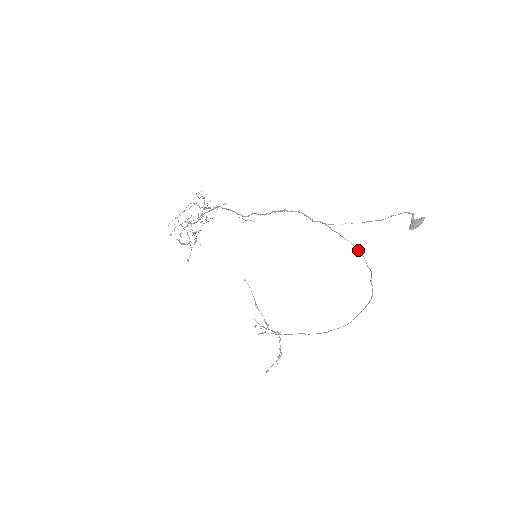
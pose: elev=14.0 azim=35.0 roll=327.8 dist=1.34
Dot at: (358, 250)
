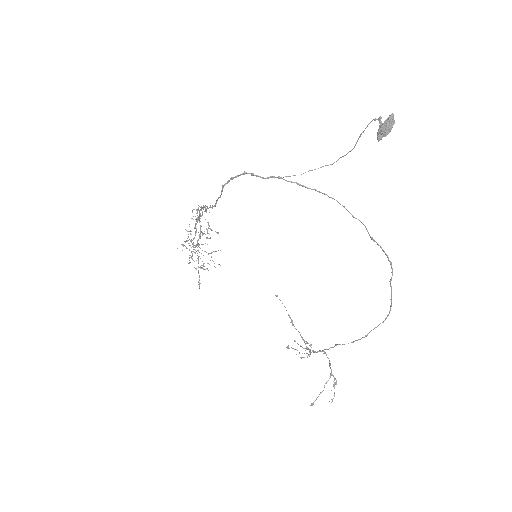
Dot at: occluded
